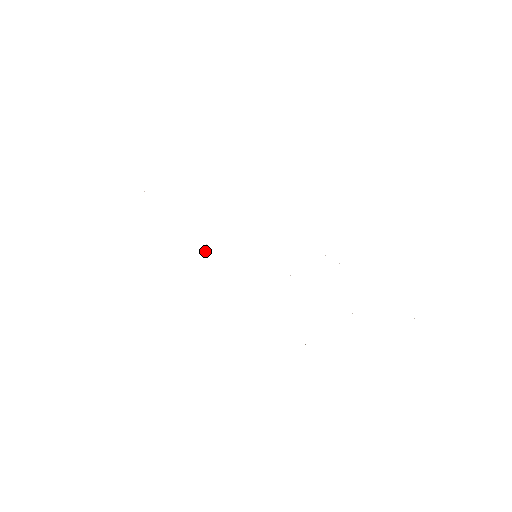
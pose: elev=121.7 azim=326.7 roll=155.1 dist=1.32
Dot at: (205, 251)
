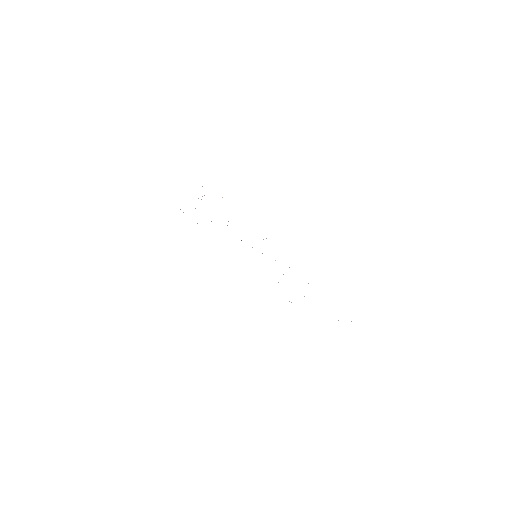
Dot at: occluded
